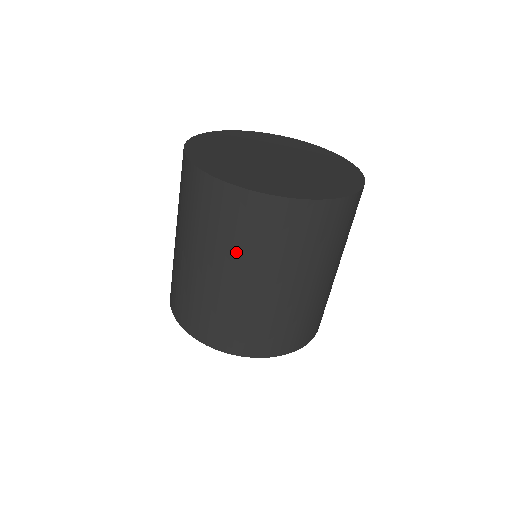
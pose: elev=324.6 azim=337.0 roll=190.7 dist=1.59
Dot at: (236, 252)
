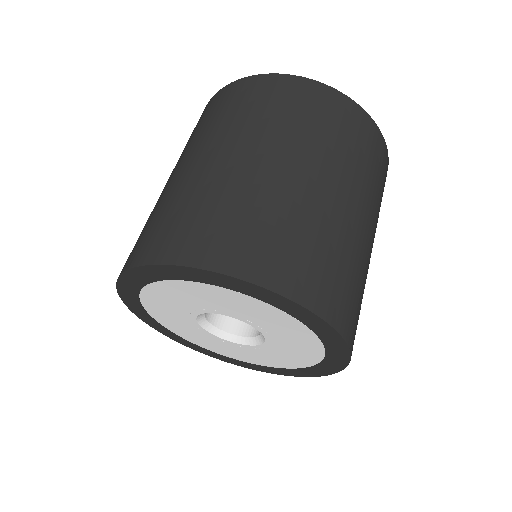
Dot at: (342, 160)
